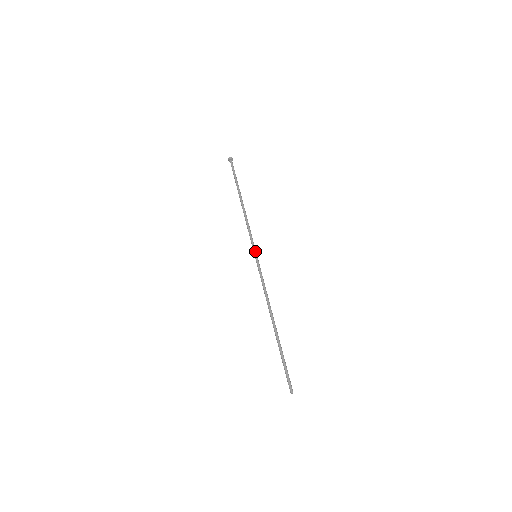
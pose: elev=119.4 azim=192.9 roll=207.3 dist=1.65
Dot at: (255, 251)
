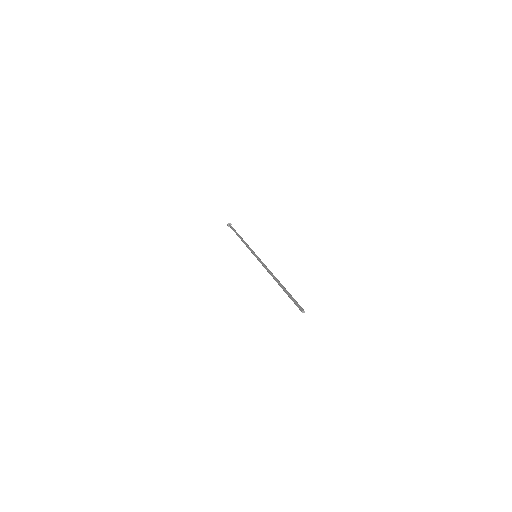
Dot at: occluded
